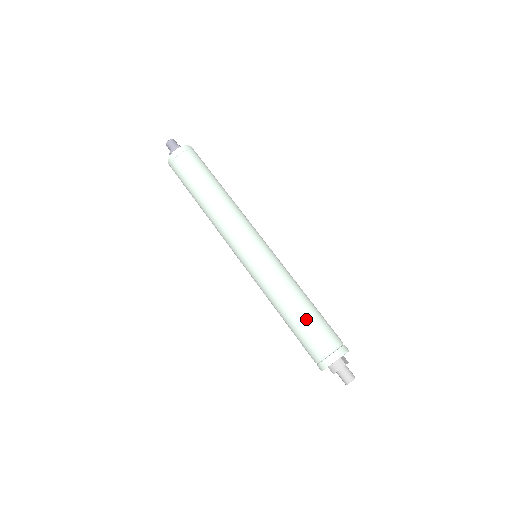
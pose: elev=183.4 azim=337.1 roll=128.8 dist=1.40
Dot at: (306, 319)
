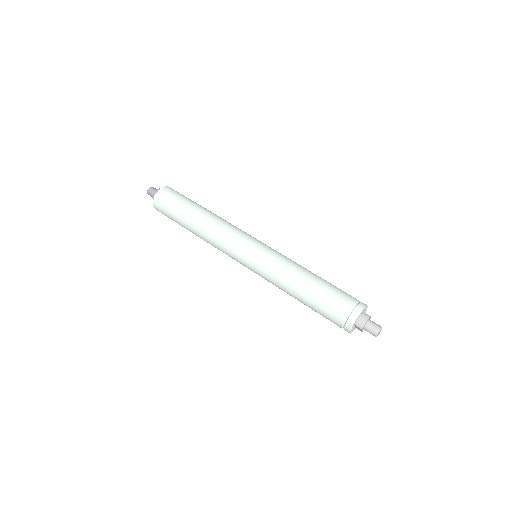
Dot at: (322, 286)
